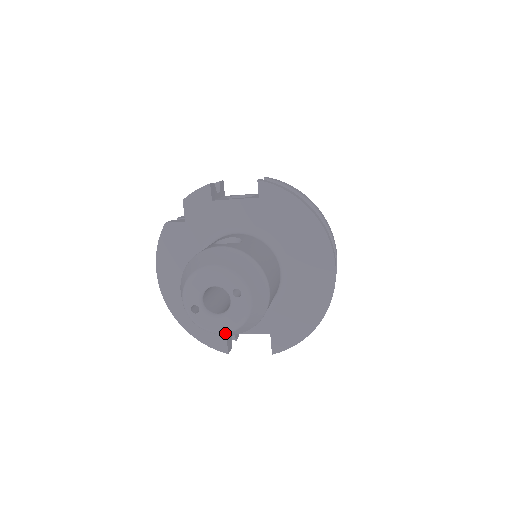
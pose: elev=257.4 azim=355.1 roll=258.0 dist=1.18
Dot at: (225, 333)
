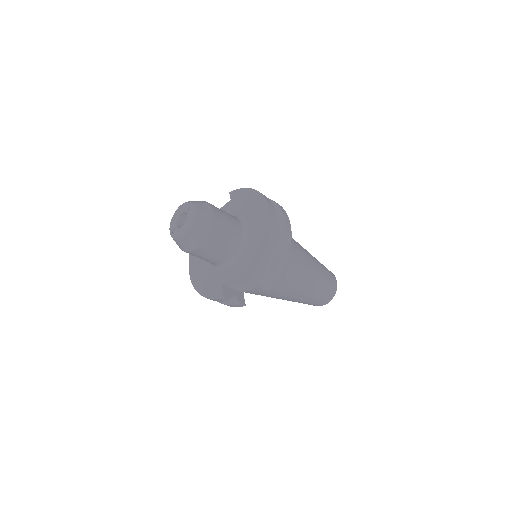
Dot at: (186, 234)
